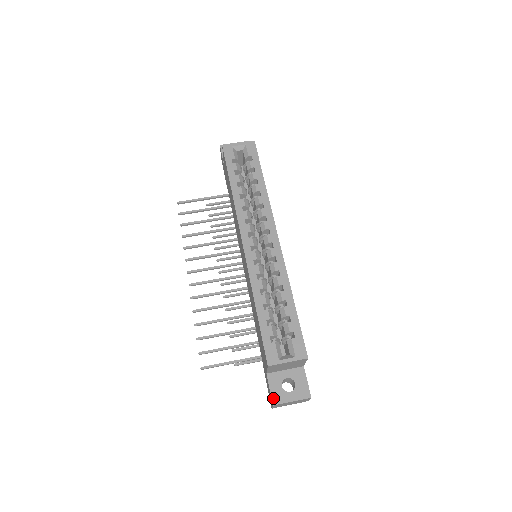
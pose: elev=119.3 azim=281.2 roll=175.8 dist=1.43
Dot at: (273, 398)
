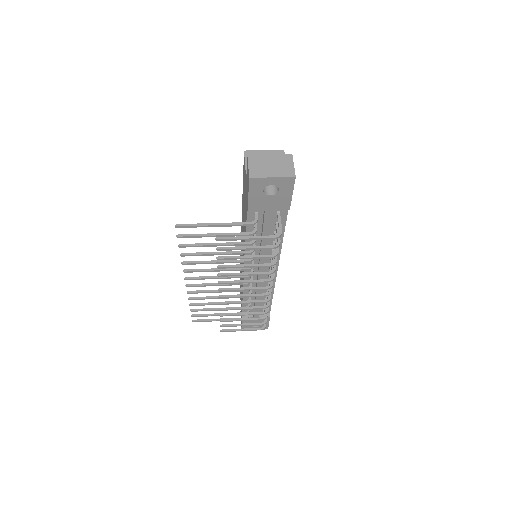
Dot at: occluded
